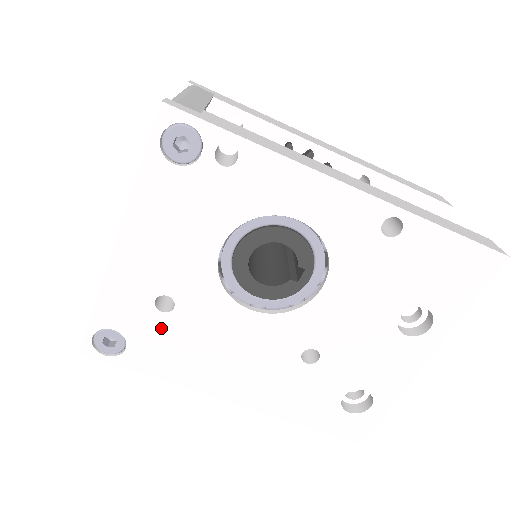
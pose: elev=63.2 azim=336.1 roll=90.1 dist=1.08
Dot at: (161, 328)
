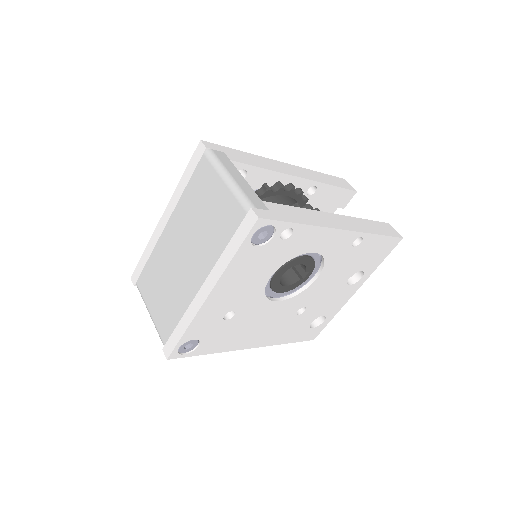
Dot at: (223, 328)
